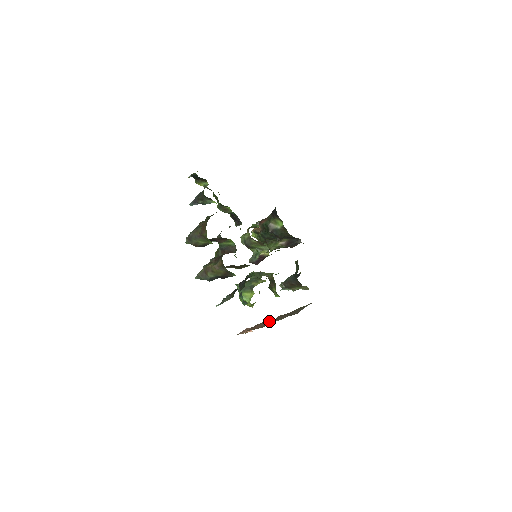
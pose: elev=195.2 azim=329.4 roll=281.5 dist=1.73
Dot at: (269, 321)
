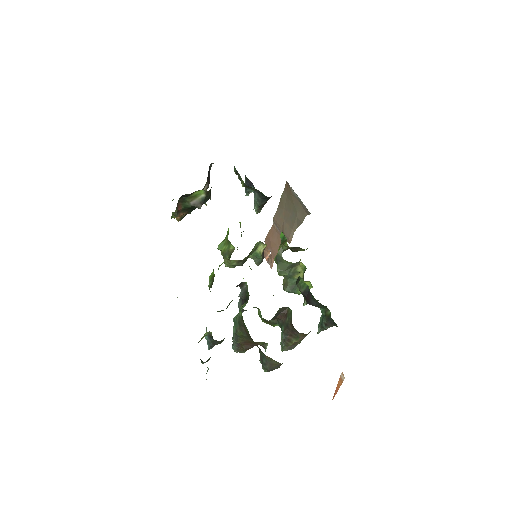
Dot at: (272, 230)
